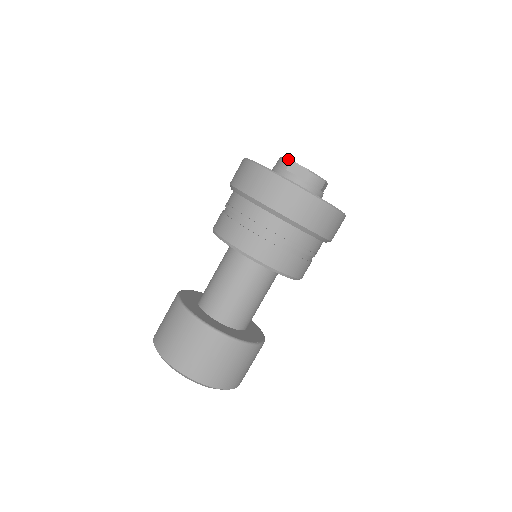
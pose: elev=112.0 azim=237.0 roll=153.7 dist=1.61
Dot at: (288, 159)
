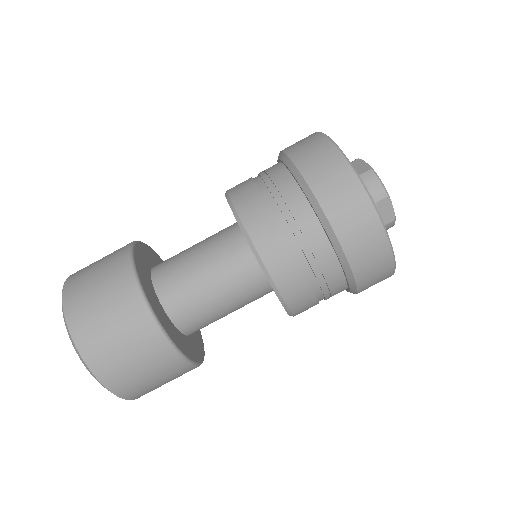
Dot at: occluded
